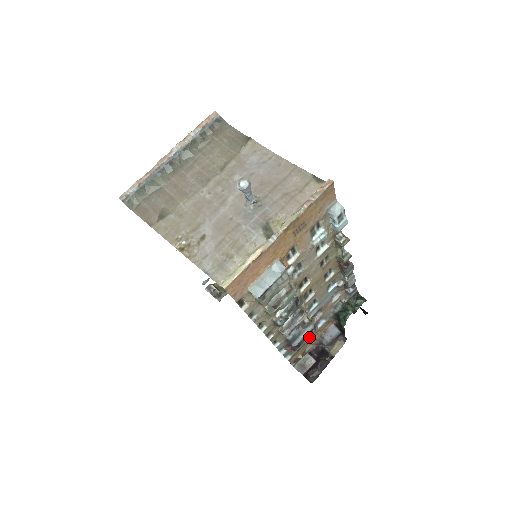
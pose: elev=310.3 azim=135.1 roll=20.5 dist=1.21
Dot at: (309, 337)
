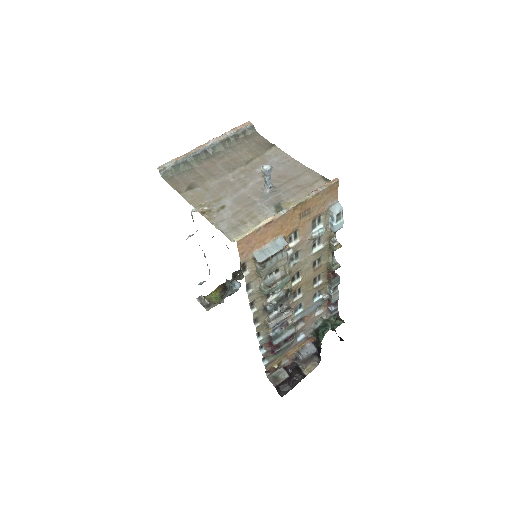
Dot at: (289, 342)
